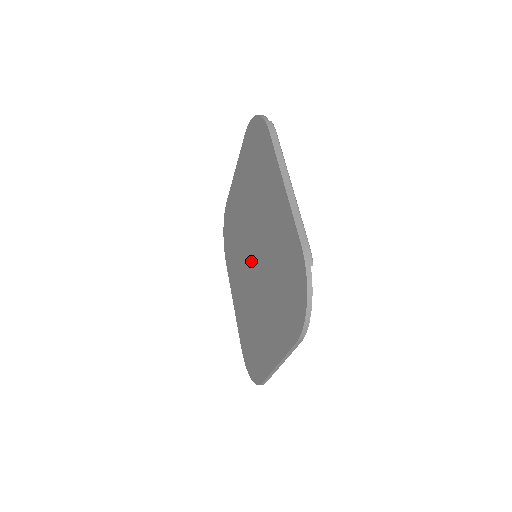
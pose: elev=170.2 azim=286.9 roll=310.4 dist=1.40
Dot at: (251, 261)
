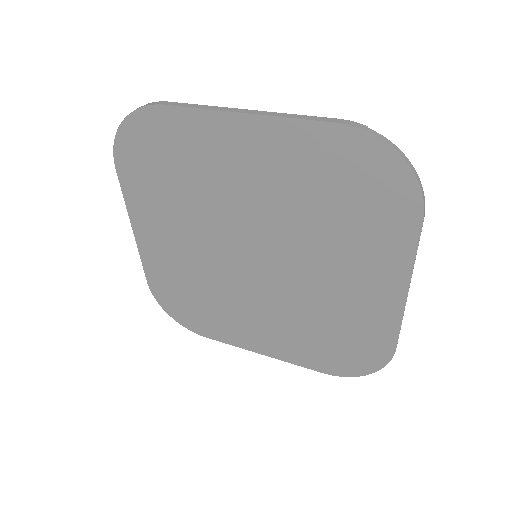
Dot at: (255, 268)
